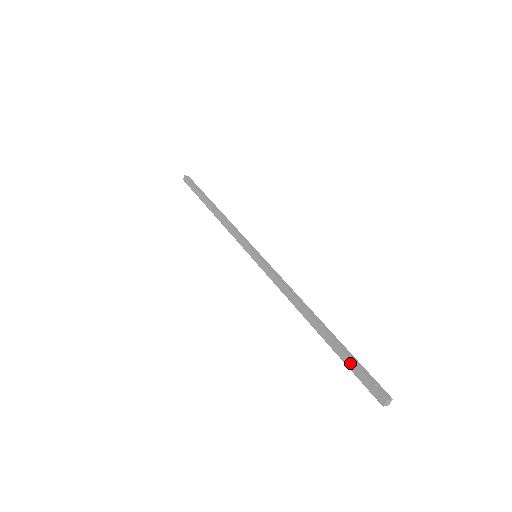
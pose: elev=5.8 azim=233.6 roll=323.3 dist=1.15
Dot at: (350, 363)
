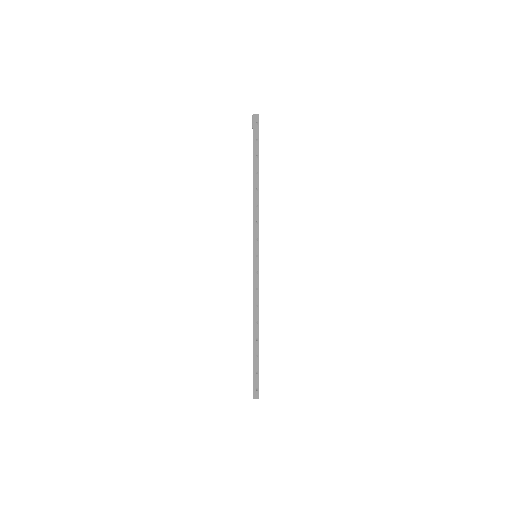
Dot at: (254, 370)
